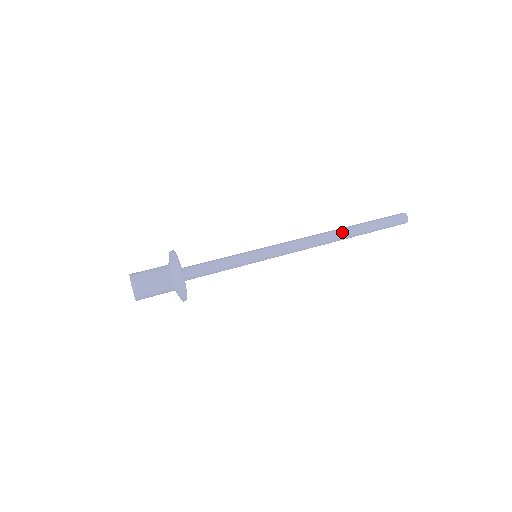
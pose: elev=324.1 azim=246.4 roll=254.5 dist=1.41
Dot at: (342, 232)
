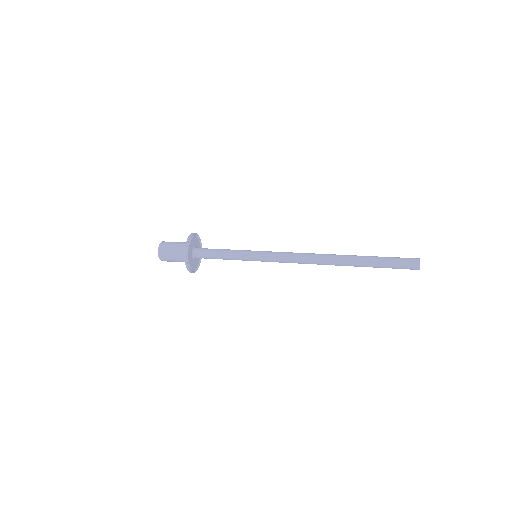
Dot at: (339, 255)
